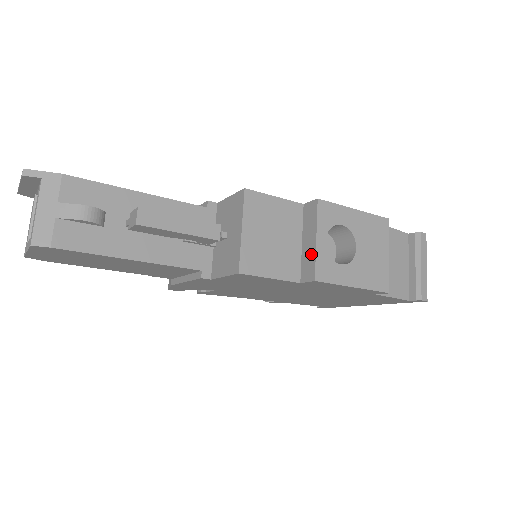
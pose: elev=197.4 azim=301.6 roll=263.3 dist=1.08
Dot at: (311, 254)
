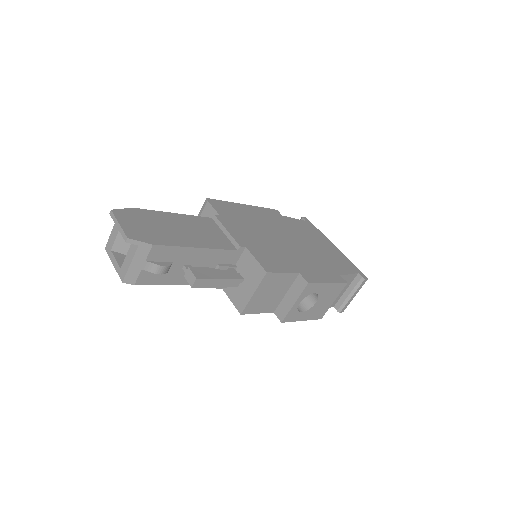
Dot at: (287, 307)
